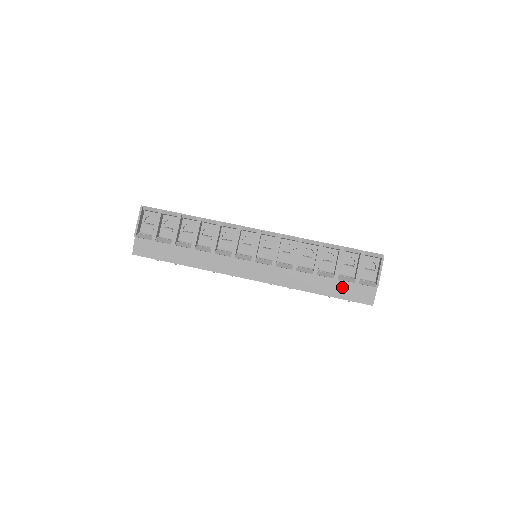
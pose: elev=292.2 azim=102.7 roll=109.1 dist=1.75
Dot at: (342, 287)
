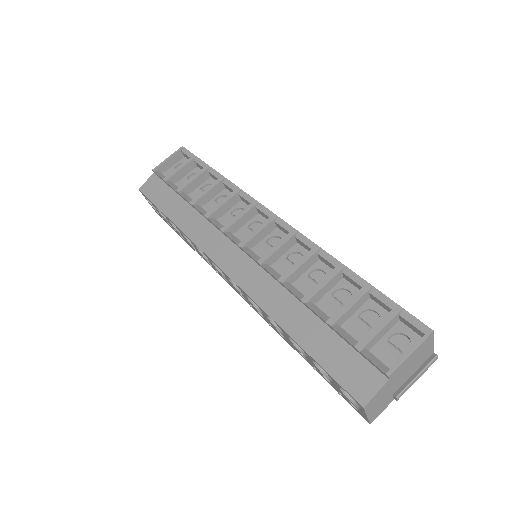
Dot at: (332, 345)
